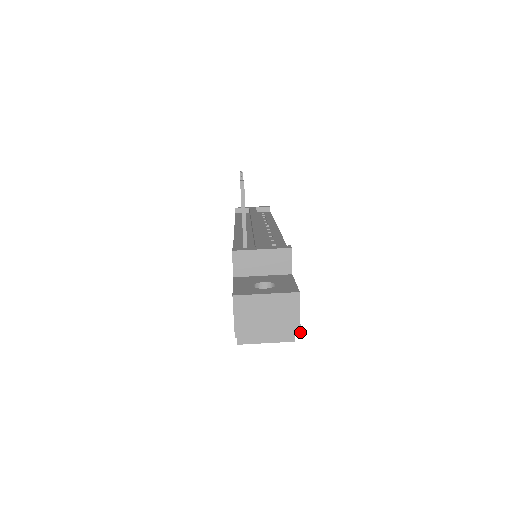
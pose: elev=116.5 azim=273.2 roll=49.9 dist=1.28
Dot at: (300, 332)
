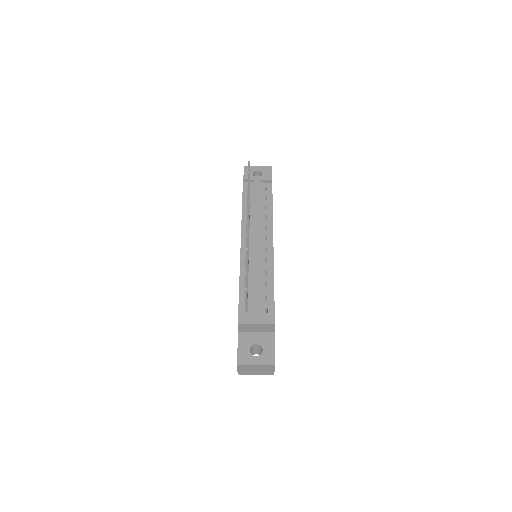
Dot at: occluded
